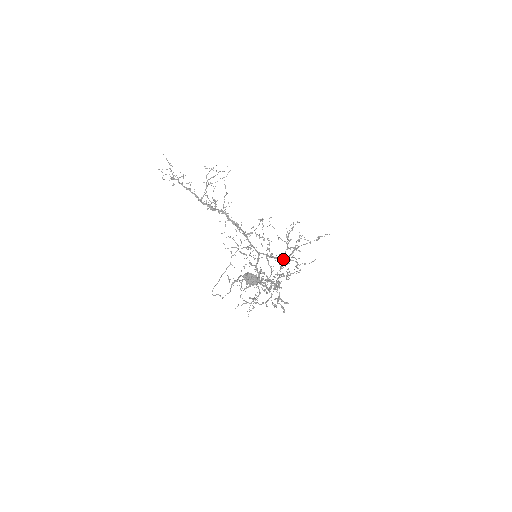
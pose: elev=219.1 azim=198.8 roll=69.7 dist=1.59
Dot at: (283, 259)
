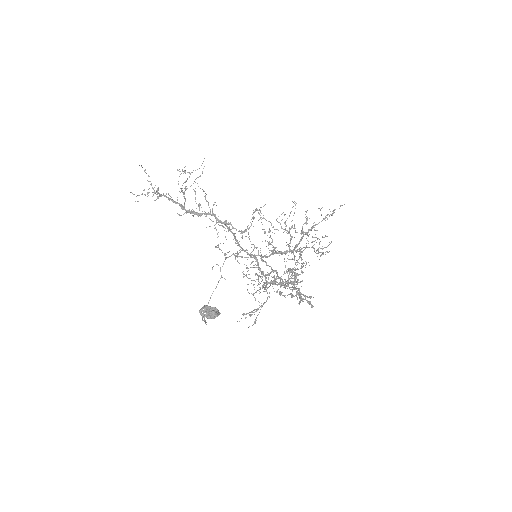
Dot at: (291, 251)
